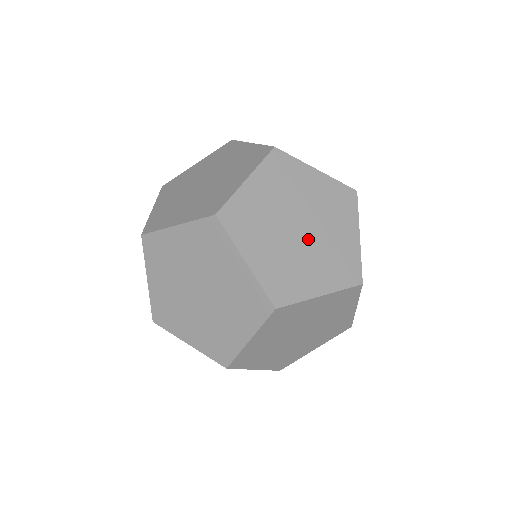
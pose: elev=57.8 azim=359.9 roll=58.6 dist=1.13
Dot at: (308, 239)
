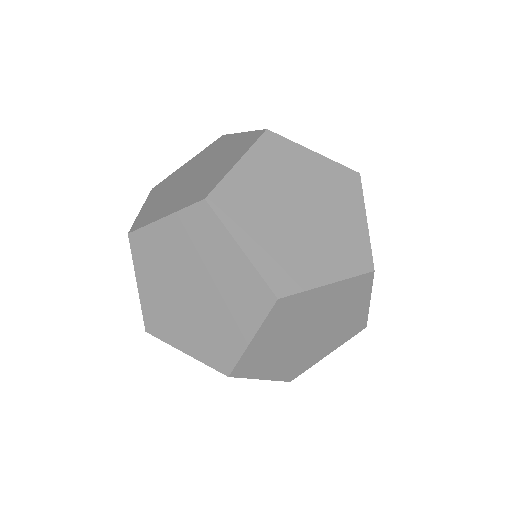
Dot at: (196, 305)
